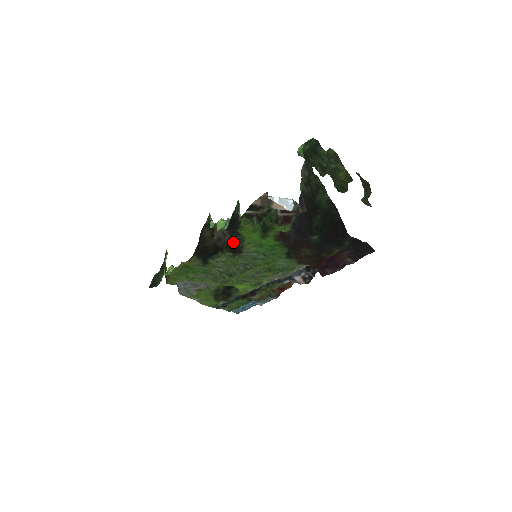
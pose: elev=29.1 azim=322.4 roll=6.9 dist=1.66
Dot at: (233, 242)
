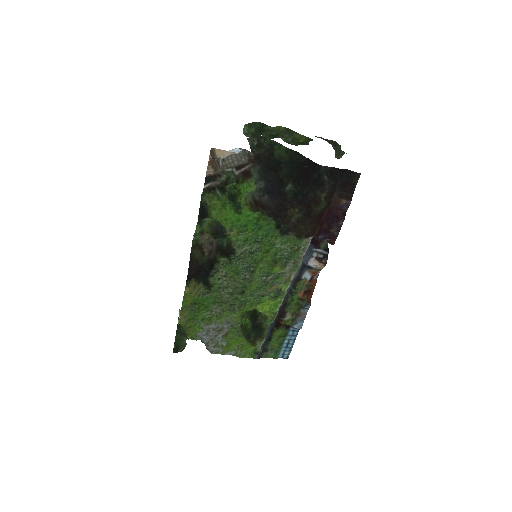
Dot at: (222, 245)
